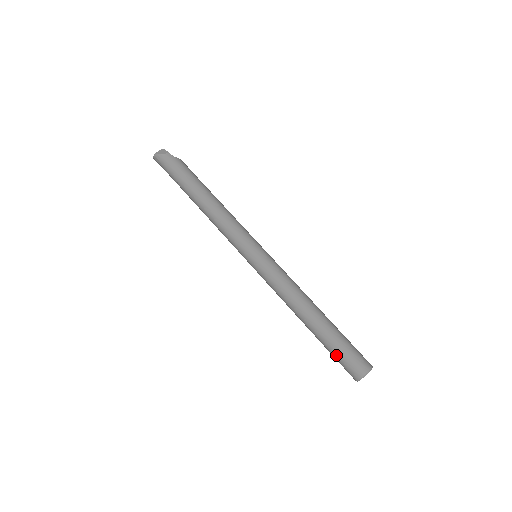
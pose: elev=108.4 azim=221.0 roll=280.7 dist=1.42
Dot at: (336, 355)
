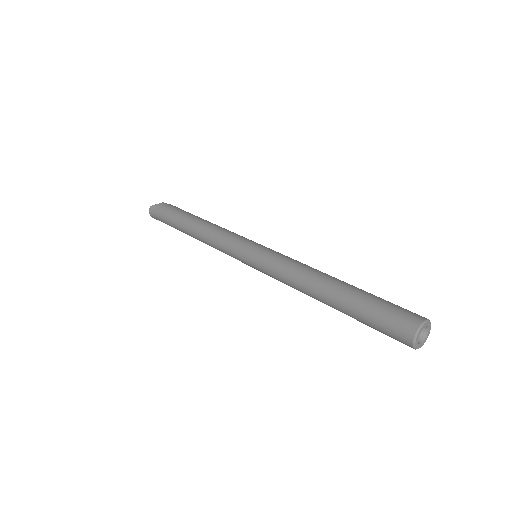
Dot at: (373, 317)
